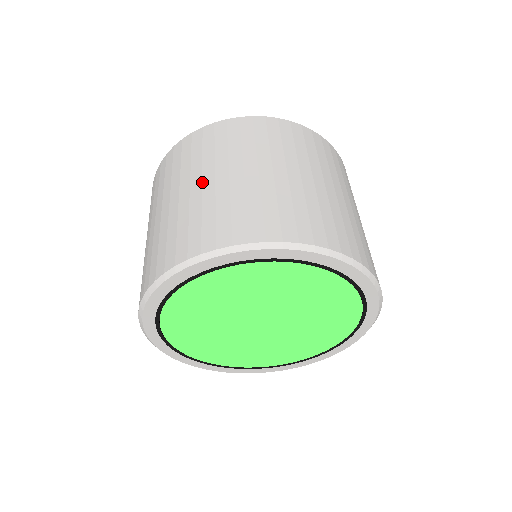
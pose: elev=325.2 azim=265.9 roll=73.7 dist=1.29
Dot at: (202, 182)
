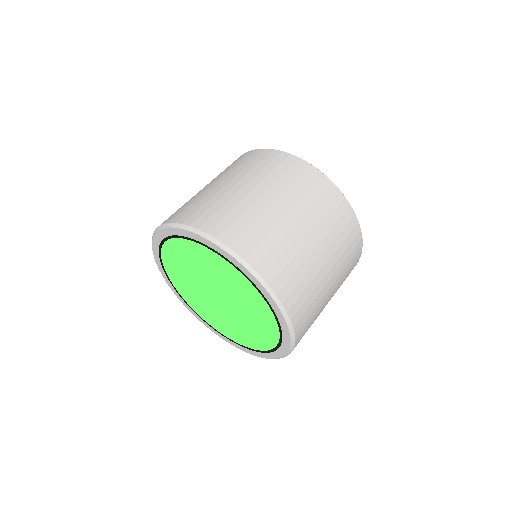
Dot at: occluded
